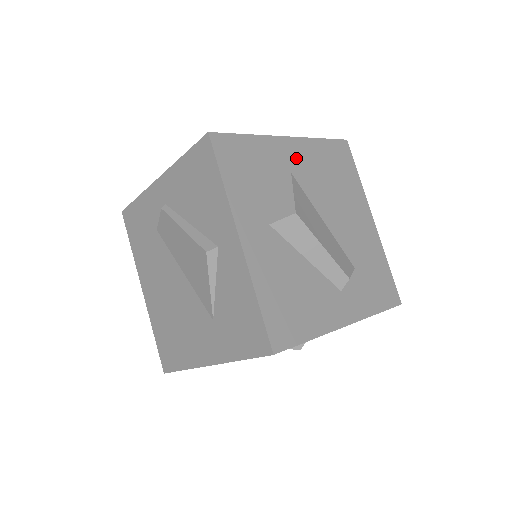
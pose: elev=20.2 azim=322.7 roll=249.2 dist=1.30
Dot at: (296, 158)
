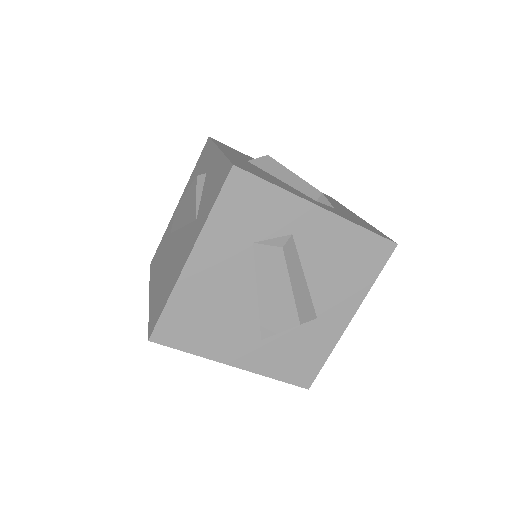
Dot at: occluded
